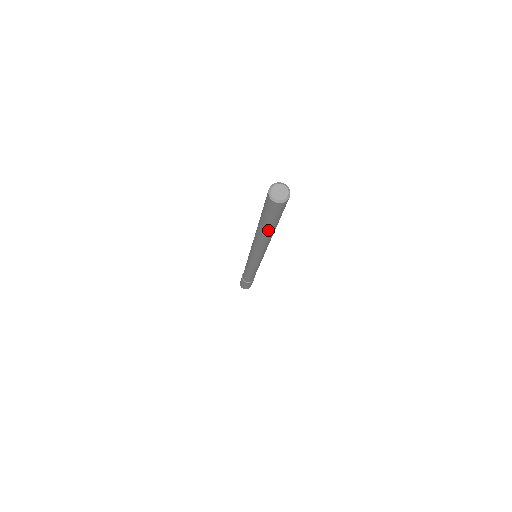
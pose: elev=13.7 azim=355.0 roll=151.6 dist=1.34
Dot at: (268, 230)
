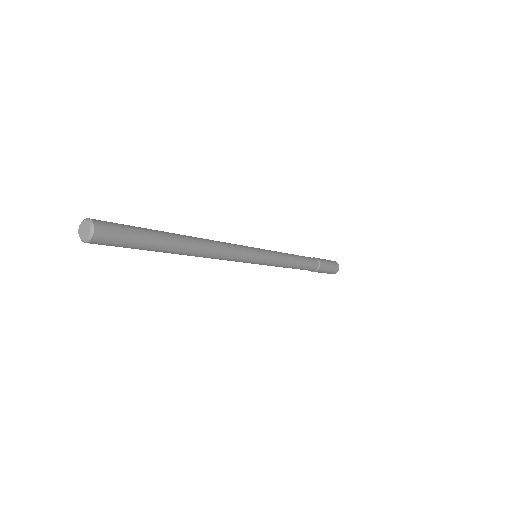
Dot at: occluded
